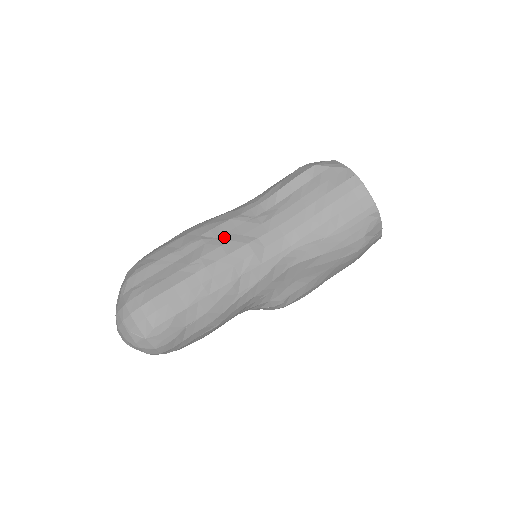
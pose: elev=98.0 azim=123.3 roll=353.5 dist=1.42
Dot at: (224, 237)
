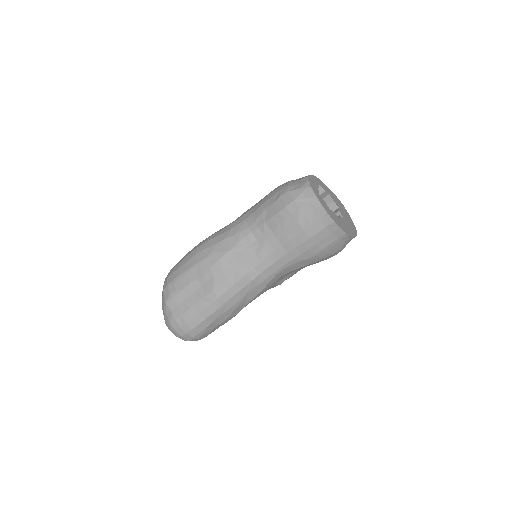
Dot at: (228, 269)
